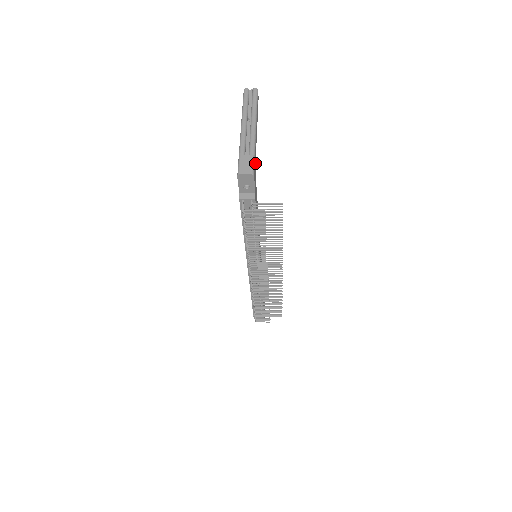
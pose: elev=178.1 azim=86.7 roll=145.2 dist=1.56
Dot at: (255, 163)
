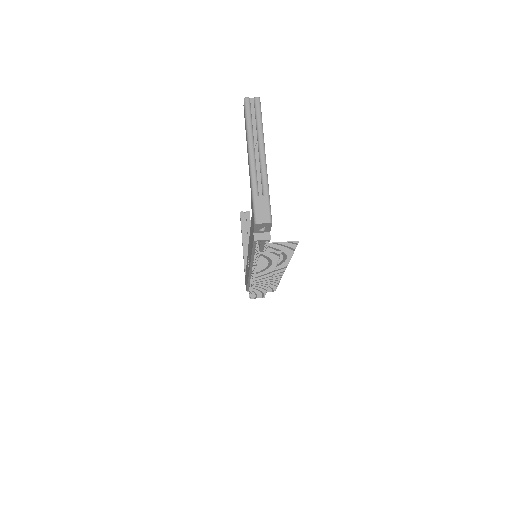
Dot at: occluded
